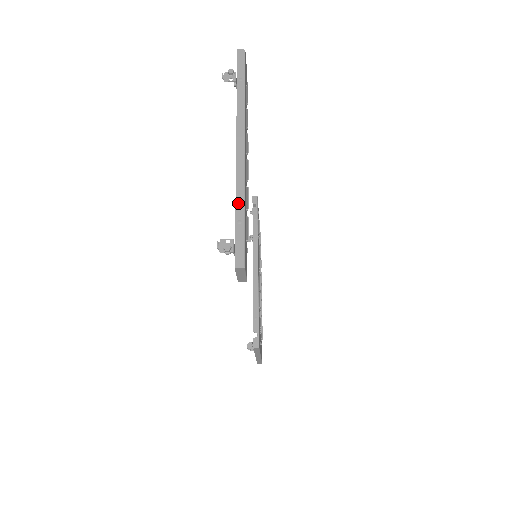
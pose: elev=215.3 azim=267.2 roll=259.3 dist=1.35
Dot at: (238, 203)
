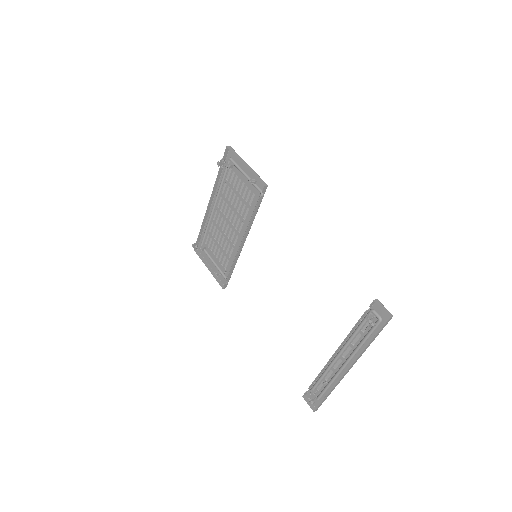
Dot at: occluded
